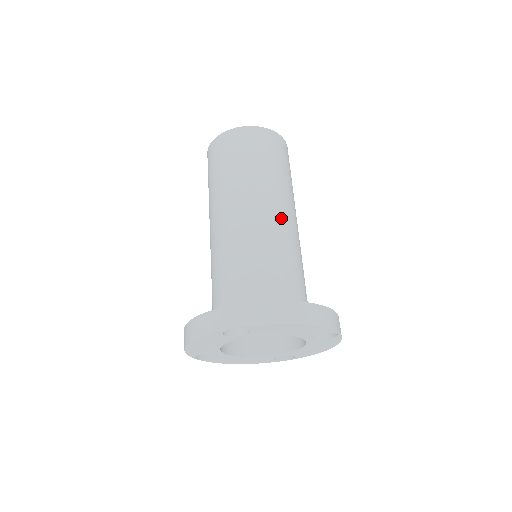
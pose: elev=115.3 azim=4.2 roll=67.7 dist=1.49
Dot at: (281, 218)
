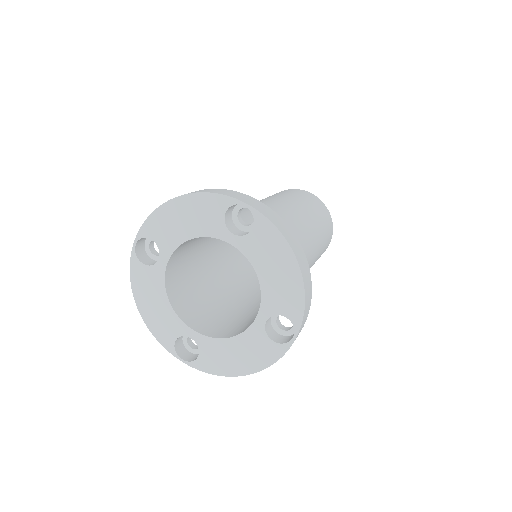
Dot at: (309, 247)
